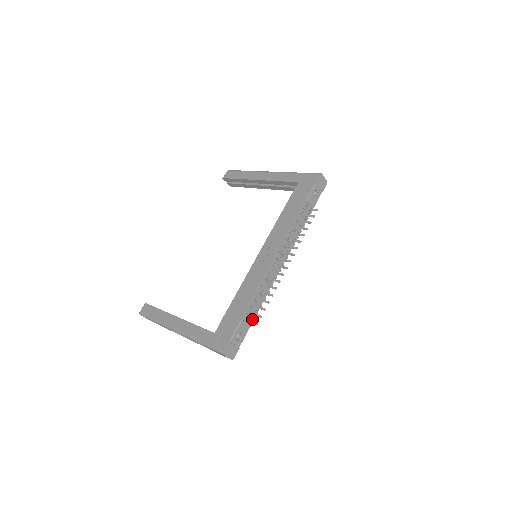
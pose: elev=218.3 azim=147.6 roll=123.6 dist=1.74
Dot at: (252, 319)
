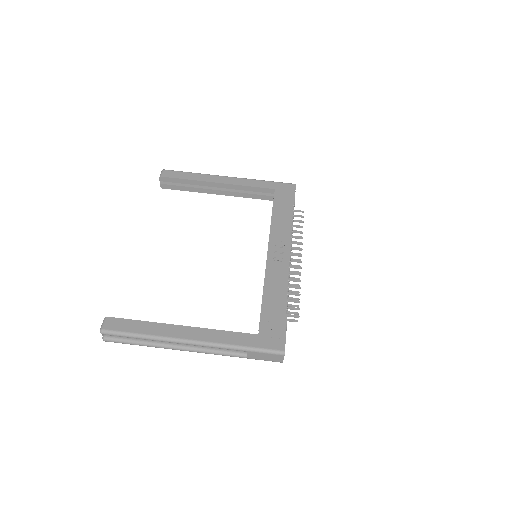
Dot at: (296, 315)
